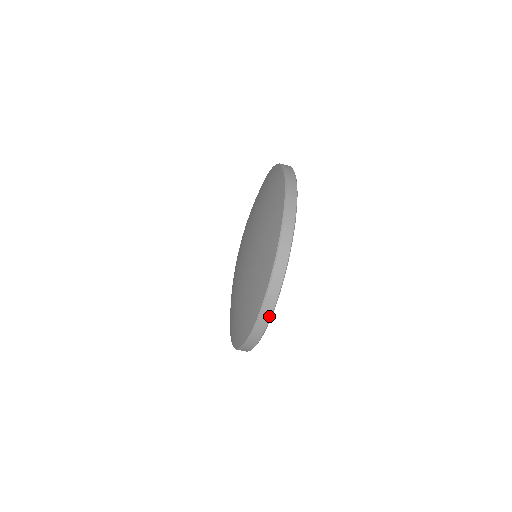
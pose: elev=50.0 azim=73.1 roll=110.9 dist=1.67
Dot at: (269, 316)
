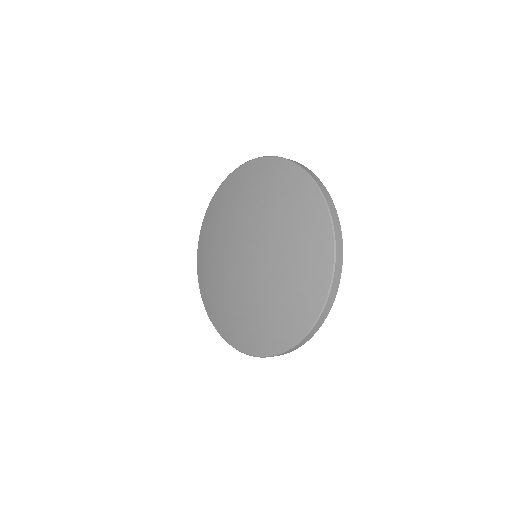
Dot at: (318, 328)
